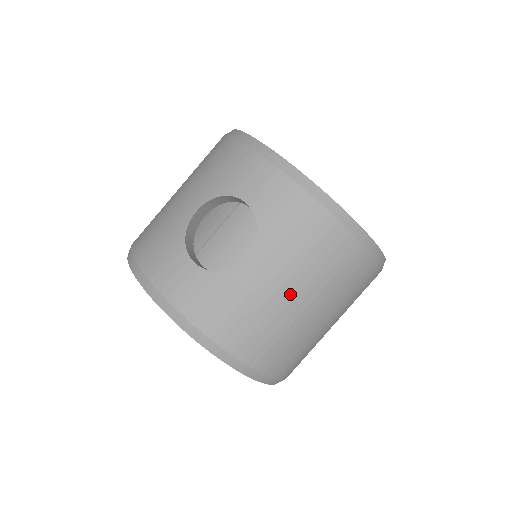
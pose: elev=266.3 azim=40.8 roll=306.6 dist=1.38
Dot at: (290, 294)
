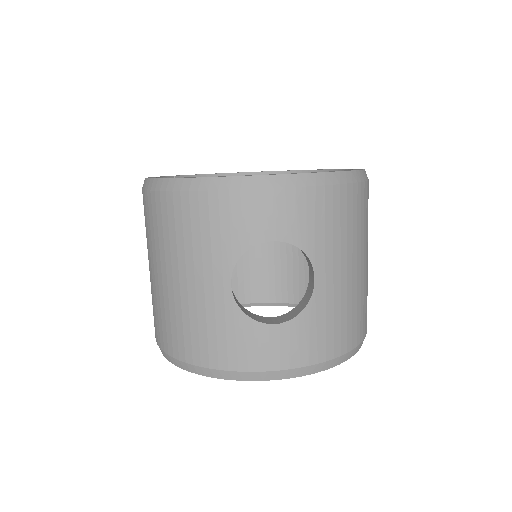
Dot at: (354, 270)
